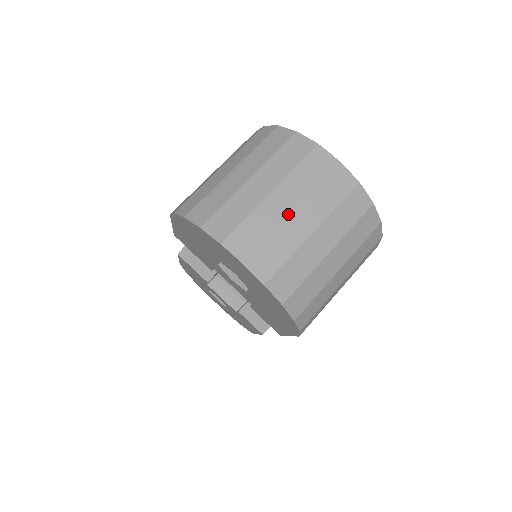
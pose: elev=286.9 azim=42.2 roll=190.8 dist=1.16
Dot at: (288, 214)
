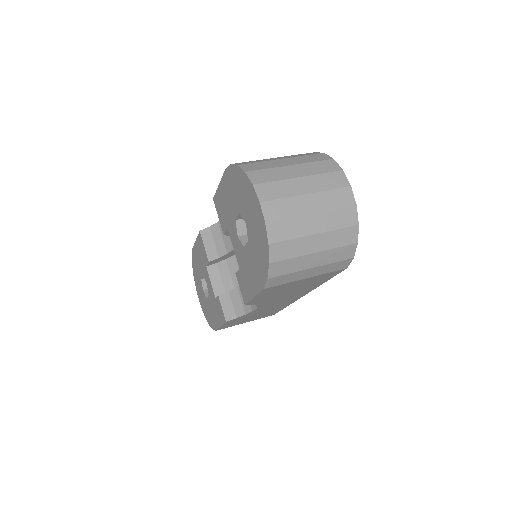
Dot at: (303, 193)
